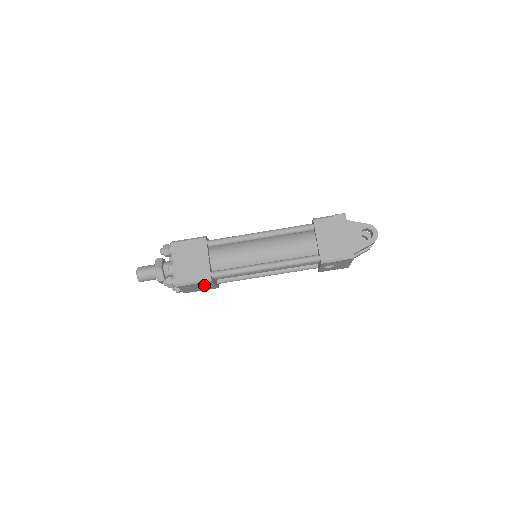
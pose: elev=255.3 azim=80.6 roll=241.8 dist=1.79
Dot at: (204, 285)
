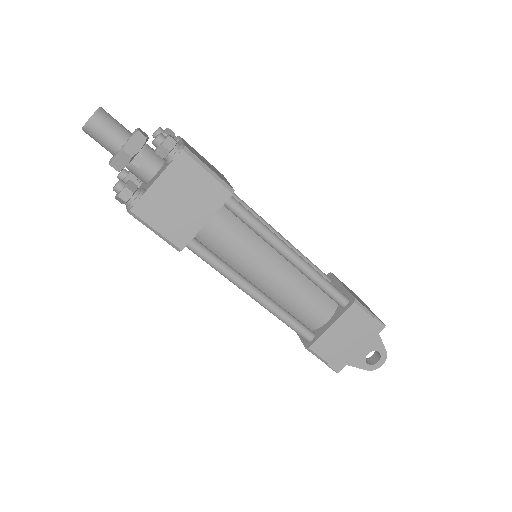
Dot at: occluded
